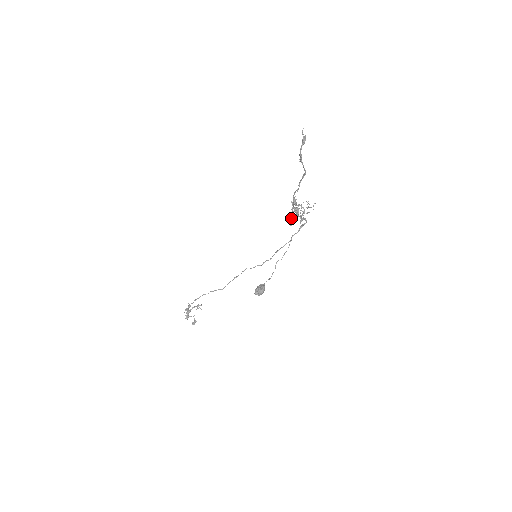
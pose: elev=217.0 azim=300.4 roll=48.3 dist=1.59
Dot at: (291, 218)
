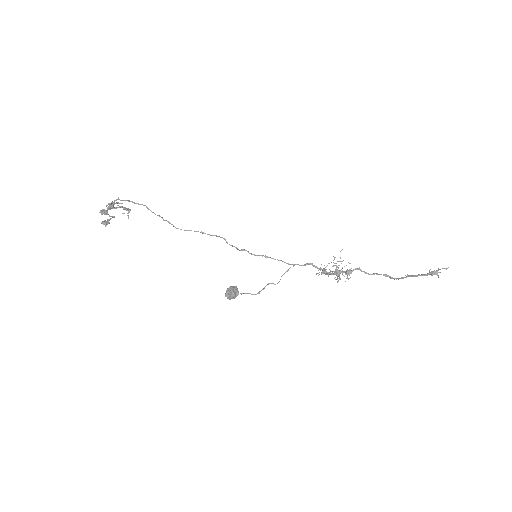
Dot at: (328, 275)
